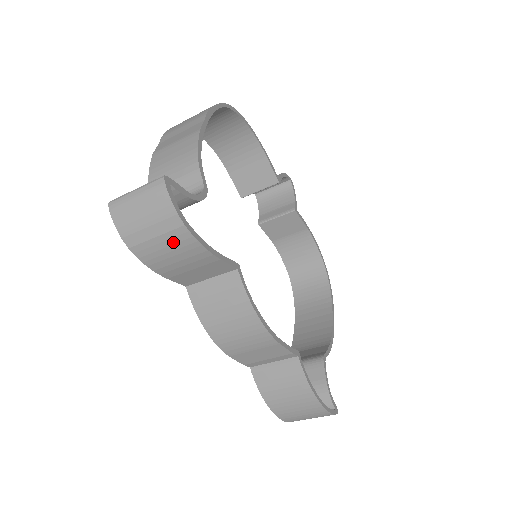
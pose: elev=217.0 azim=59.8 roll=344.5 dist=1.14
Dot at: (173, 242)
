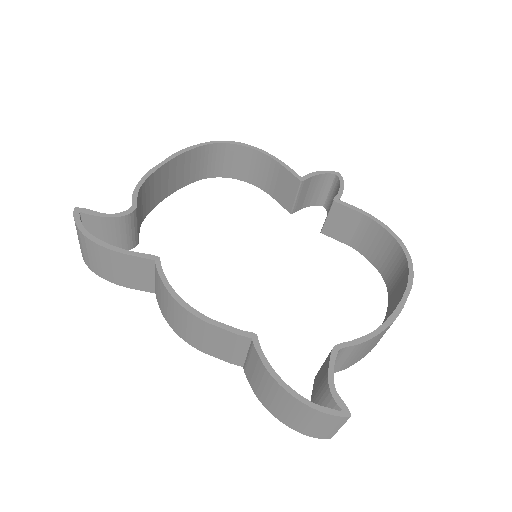
Dot at: (94, 252)
